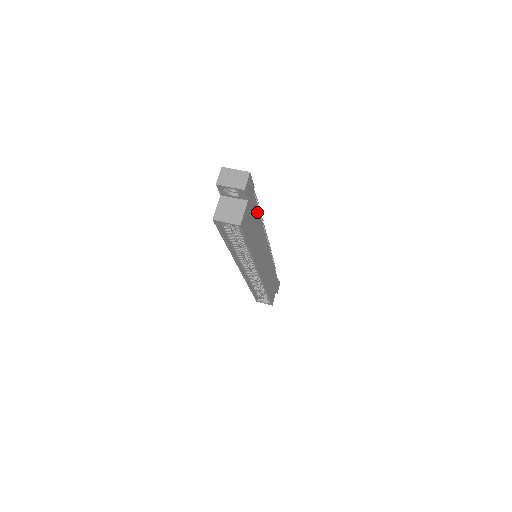
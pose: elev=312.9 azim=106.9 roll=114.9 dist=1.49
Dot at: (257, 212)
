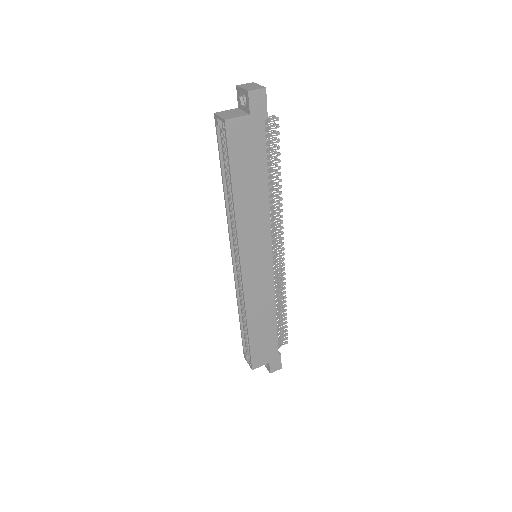
Dot at: (264, 162)
